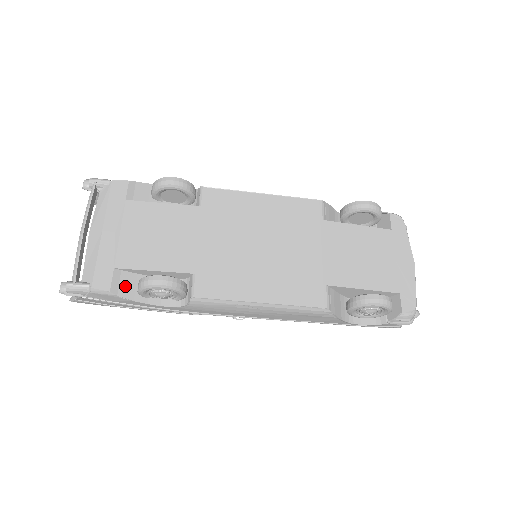
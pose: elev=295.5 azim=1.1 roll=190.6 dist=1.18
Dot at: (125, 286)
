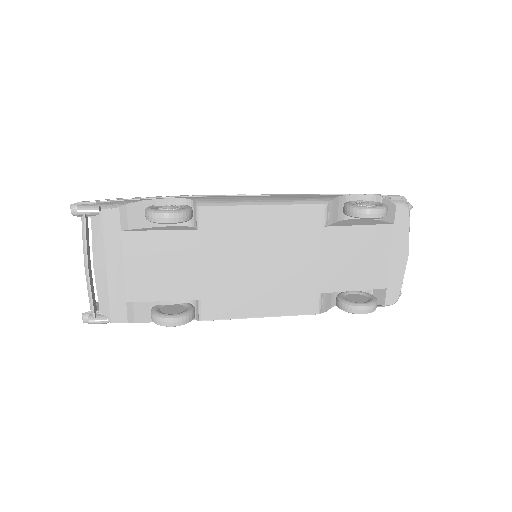
Dot at: (139, 313)
